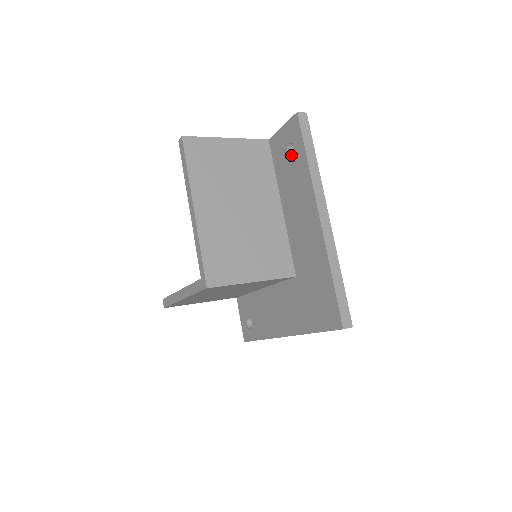
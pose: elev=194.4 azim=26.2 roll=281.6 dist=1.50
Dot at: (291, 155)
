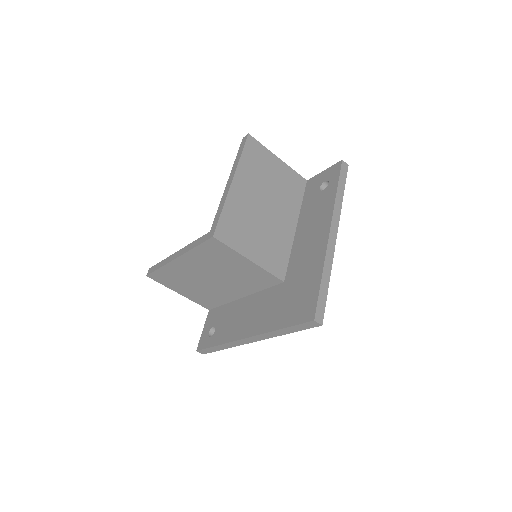
Dot at: occluded
